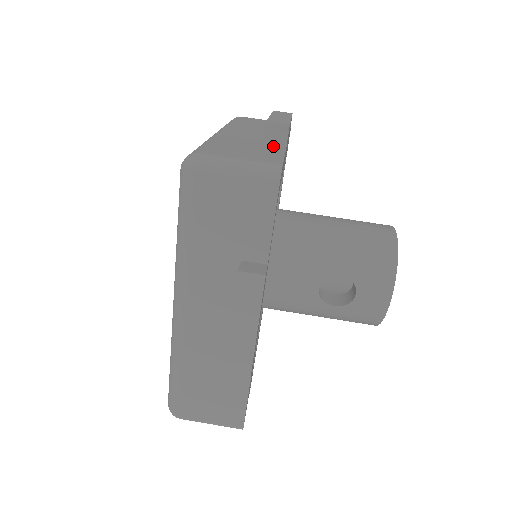
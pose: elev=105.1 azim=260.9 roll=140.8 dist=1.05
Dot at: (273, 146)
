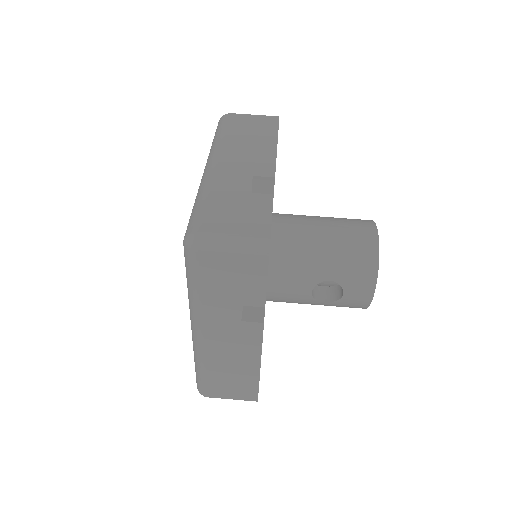
Dot at: (262, 193)
